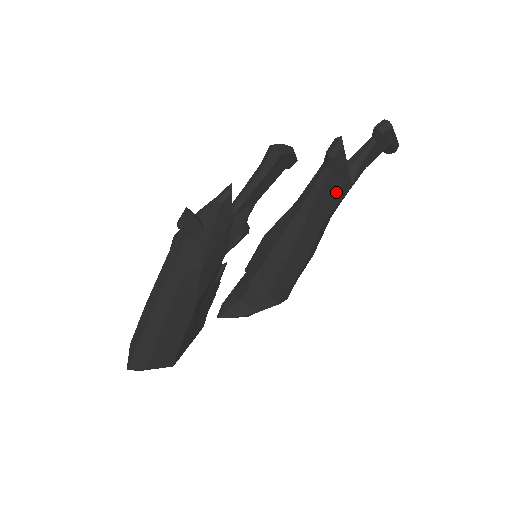
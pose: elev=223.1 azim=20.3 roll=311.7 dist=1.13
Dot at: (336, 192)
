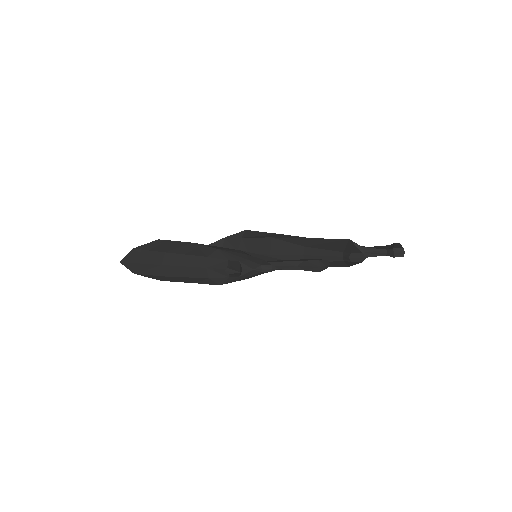
Dot at: (336, 264)
